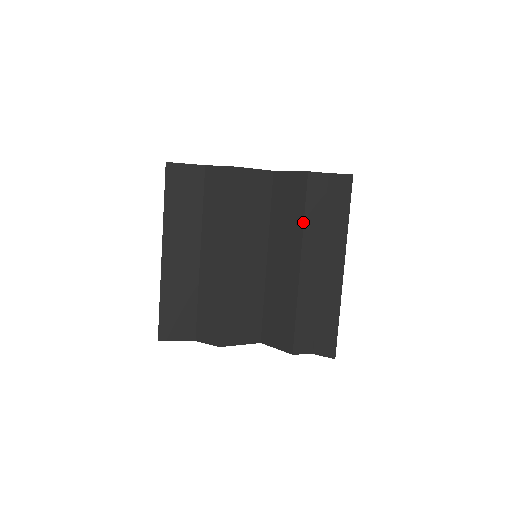
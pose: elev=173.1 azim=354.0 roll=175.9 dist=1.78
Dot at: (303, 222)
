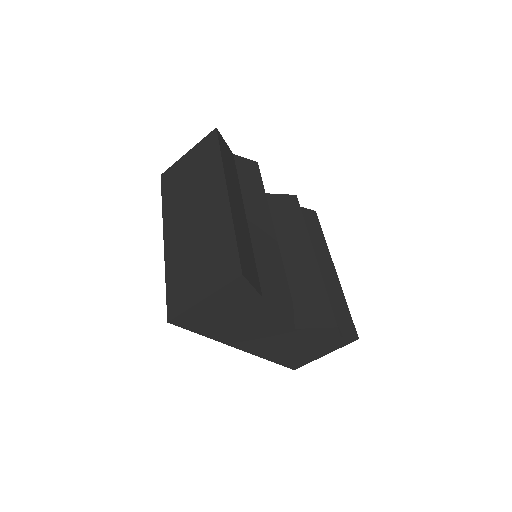
Dot at: (305, 224)
